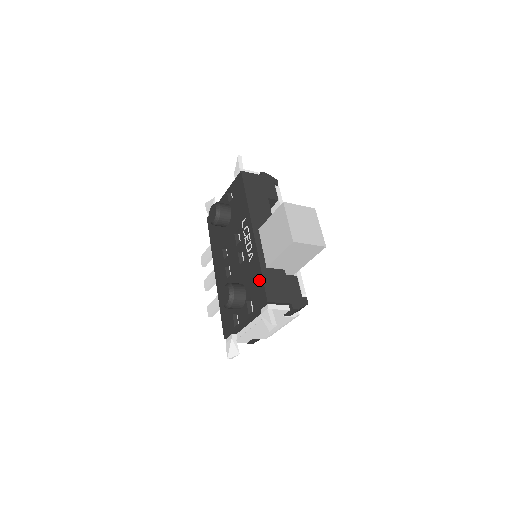
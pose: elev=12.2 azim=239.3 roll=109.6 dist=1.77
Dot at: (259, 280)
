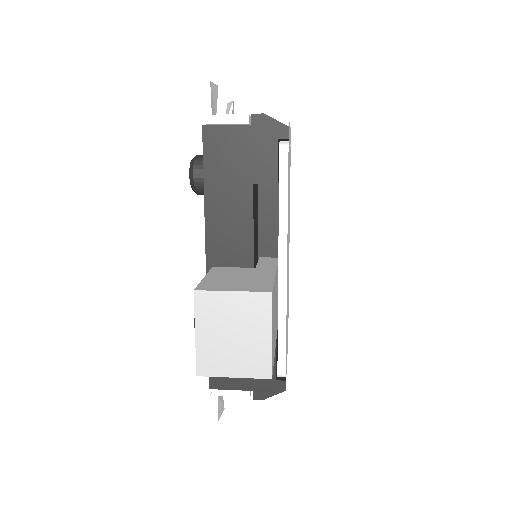
Dot at: occluded
